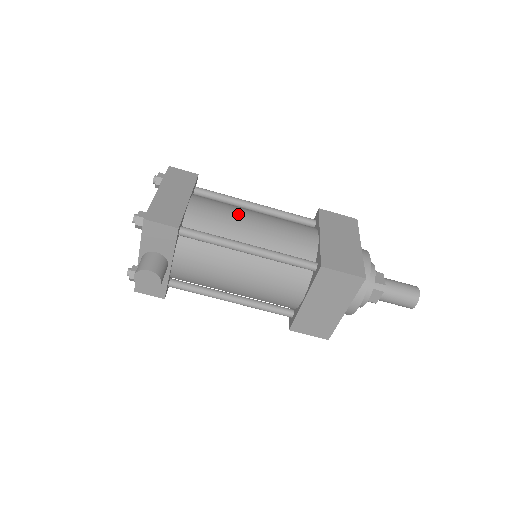
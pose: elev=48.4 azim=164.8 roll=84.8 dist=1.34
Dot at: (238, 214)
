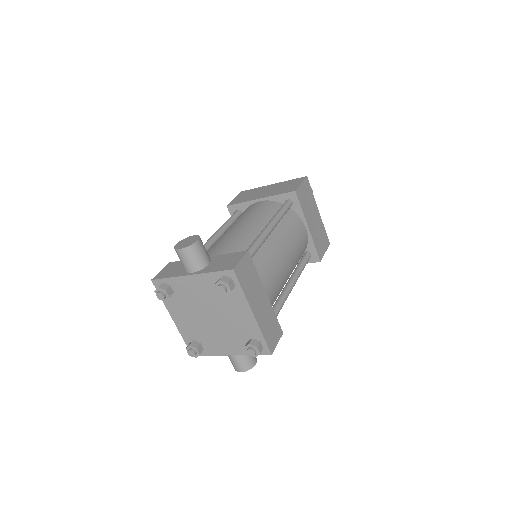
Dot at: (281, 265)
